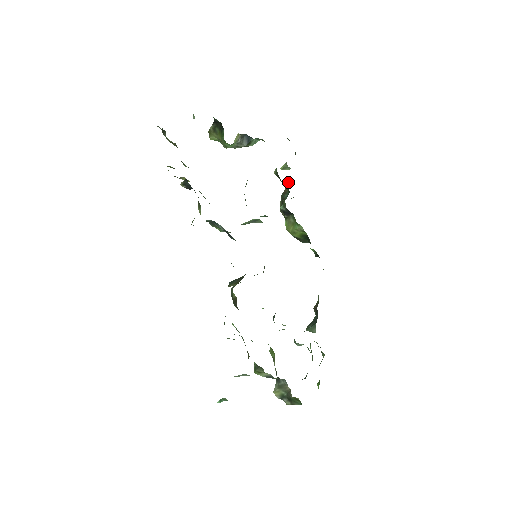
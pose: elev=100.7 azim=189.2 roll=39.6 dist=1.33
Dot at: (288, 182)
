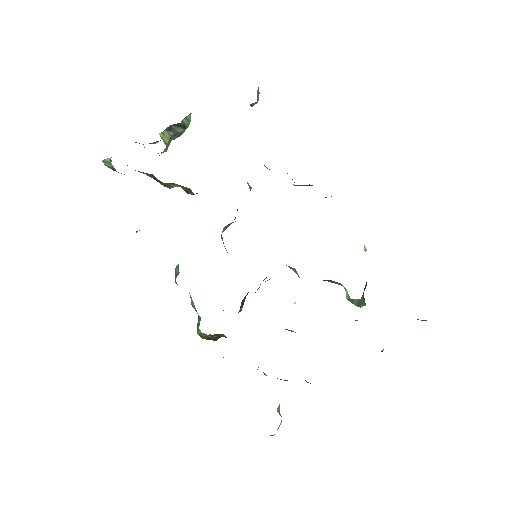
Dot at: occluded
